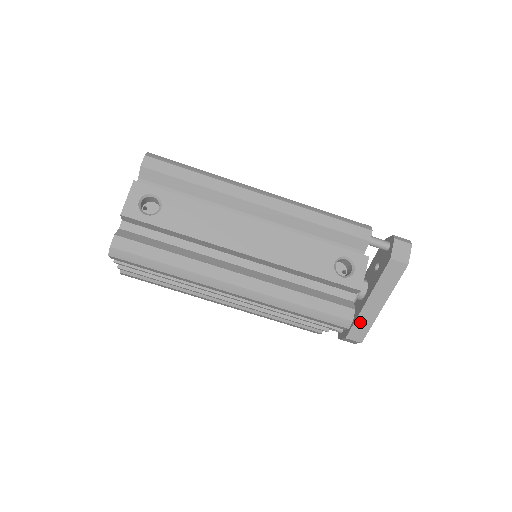
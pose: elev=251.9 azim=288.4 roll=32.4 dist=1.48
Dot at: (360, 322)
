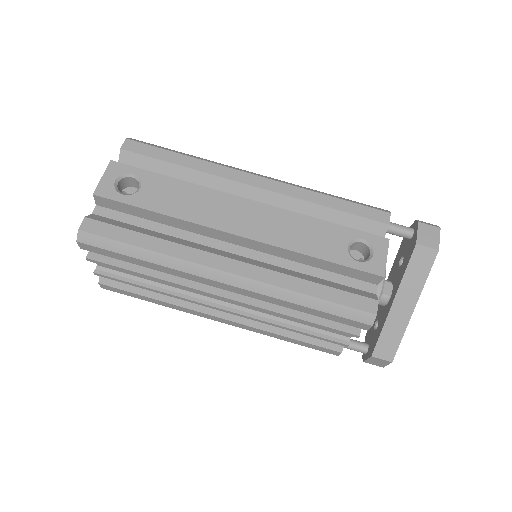
Dot at: (387, 333)
